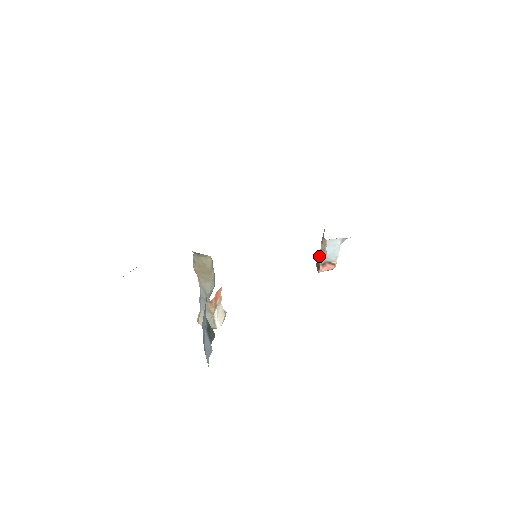
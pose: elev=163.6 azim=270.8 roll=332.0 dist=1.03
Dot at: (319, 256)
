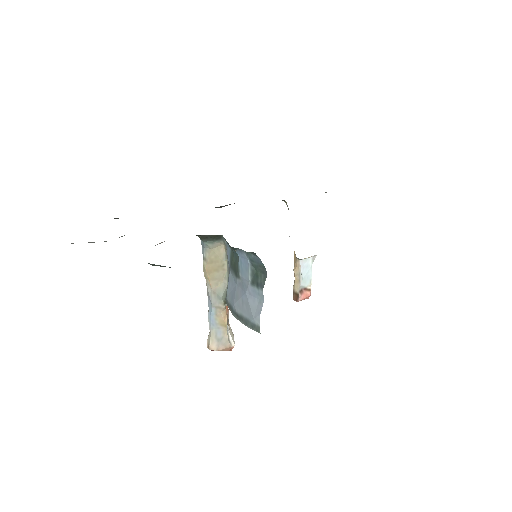
Dot at: (294, 285)
